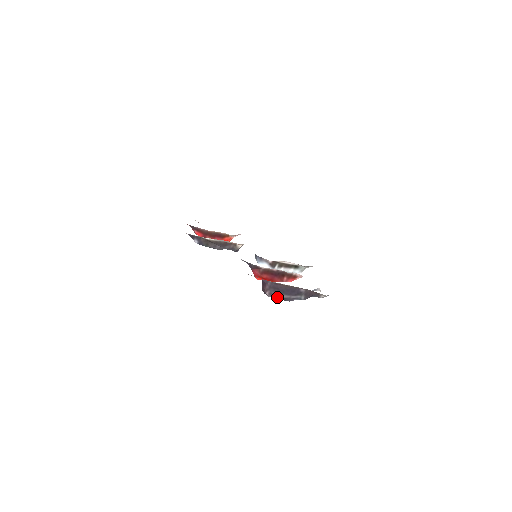
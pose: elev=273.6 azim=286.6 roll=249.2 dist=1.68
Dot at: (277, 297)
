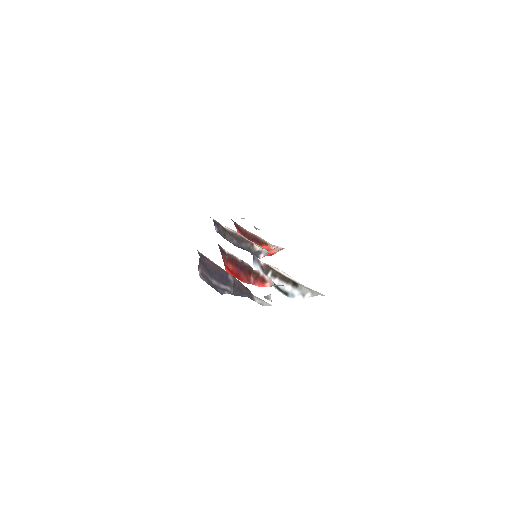
Dot at: (208, 281)
